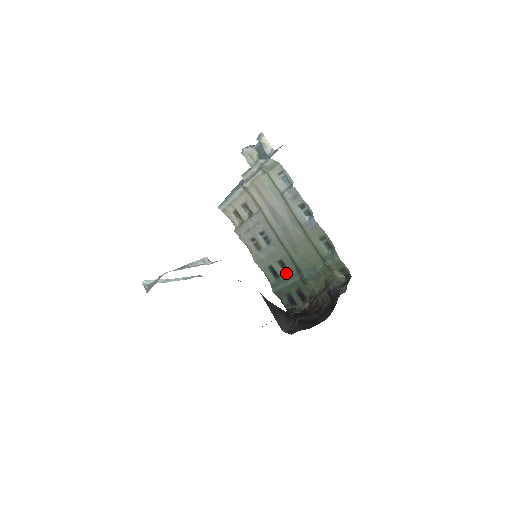
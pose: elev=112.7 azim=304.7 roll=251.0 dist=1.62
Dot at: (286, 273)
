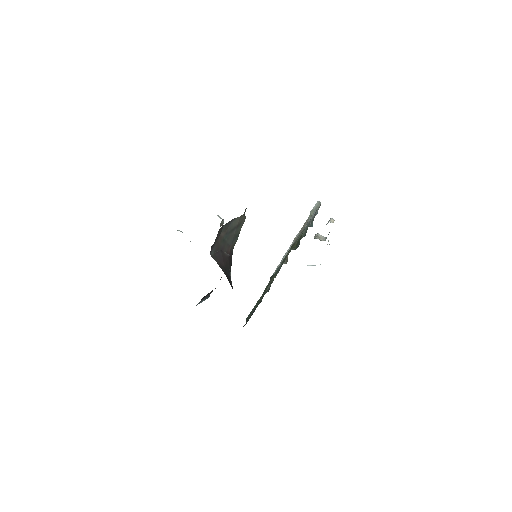
Dot at: occluded
